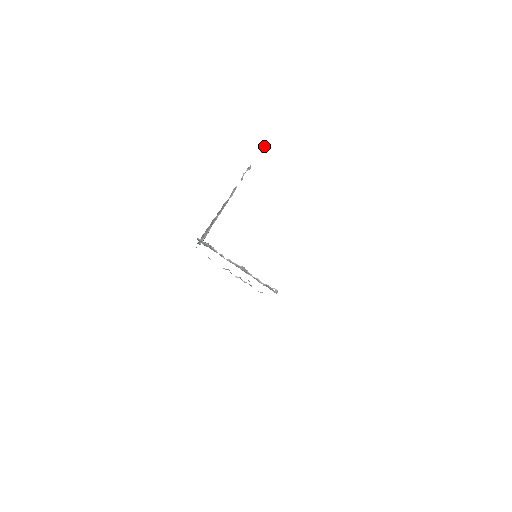
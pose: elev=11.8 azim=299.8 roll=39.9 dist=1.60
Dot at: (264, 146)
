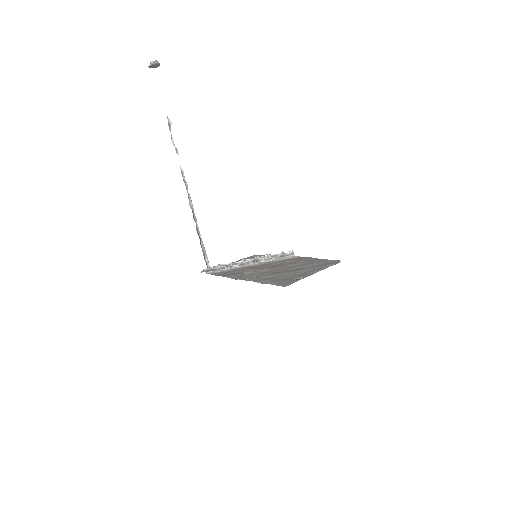
Dot at: (154, 66)
